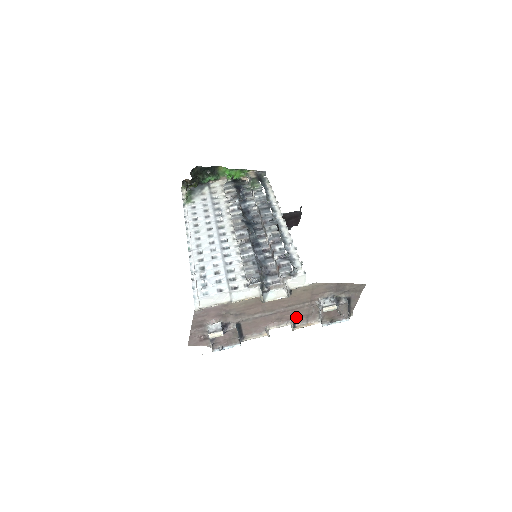
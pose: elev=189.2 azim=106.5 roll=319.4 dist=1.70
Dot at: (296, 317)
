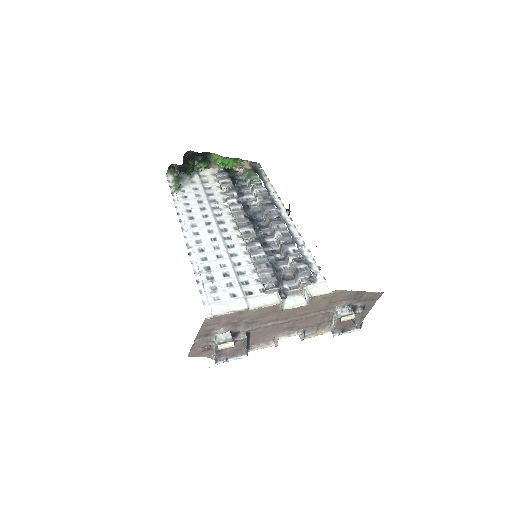
Dot at: (307, 326)
